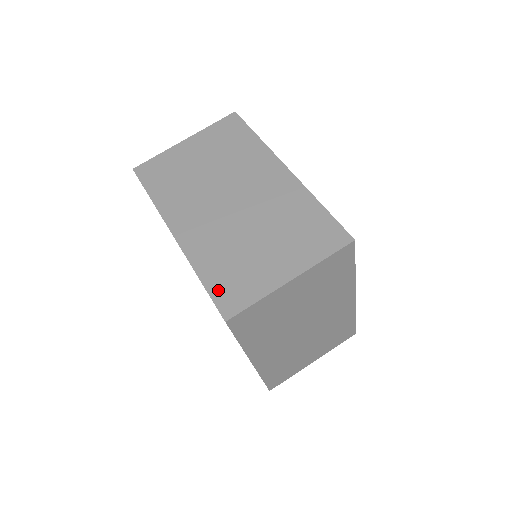
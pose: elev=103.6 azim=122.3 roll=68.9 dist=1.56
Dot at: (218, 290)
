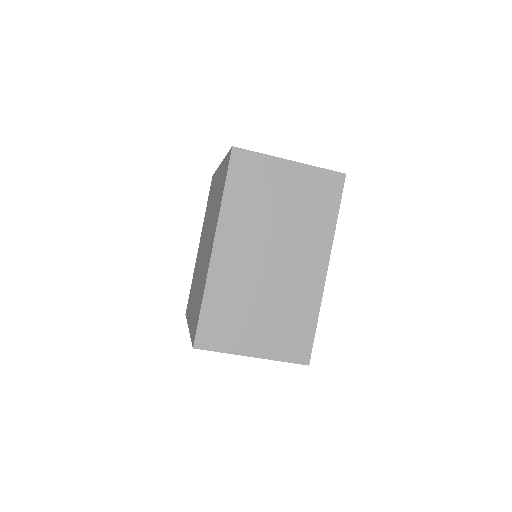
Dot at: (207, 322)
